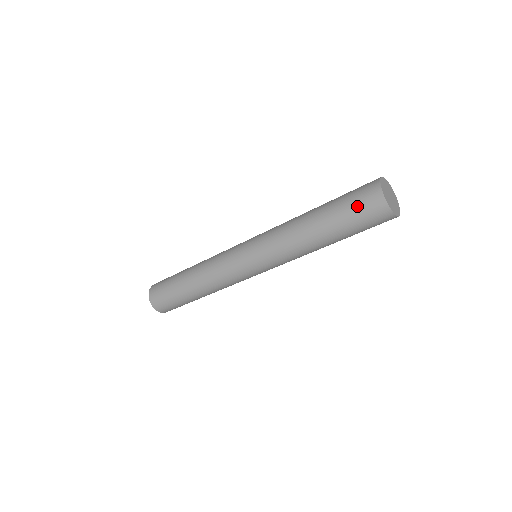
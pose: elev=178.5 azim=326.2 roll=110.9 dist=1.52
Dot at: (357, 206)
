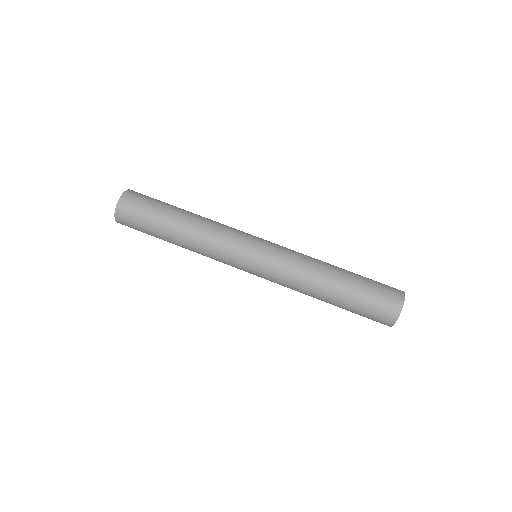
Dot at: (379, 294)
